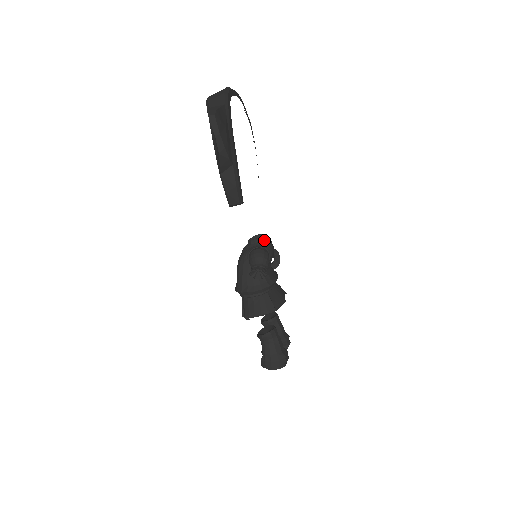
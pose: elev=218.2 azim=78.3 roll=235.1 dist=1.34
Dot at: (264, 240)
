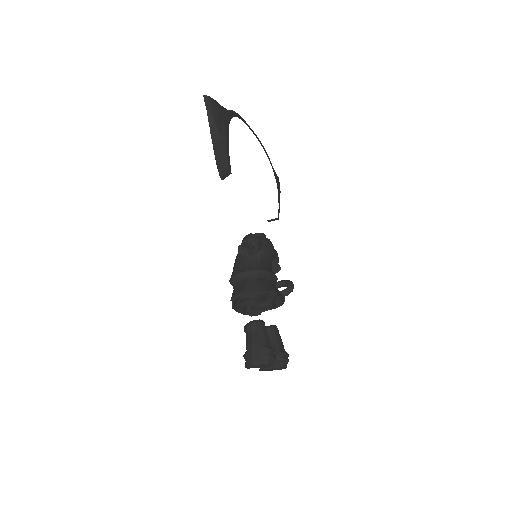
Dot at: (262, 236)
